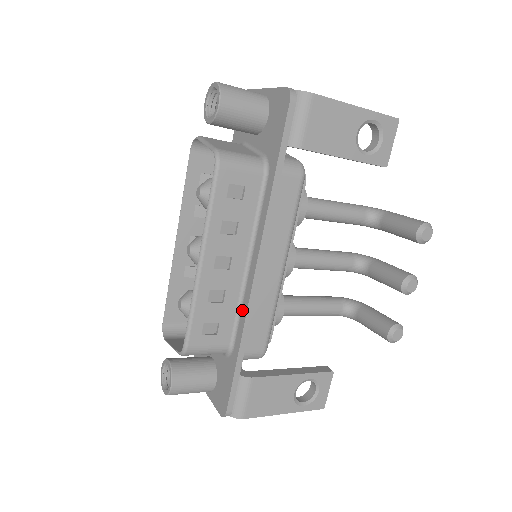
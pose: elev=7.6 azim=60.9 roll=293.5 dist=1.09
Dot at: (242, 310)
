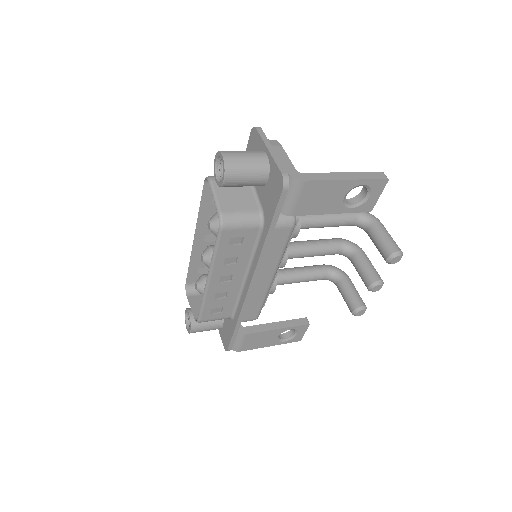
Dot at: (240, 302)
